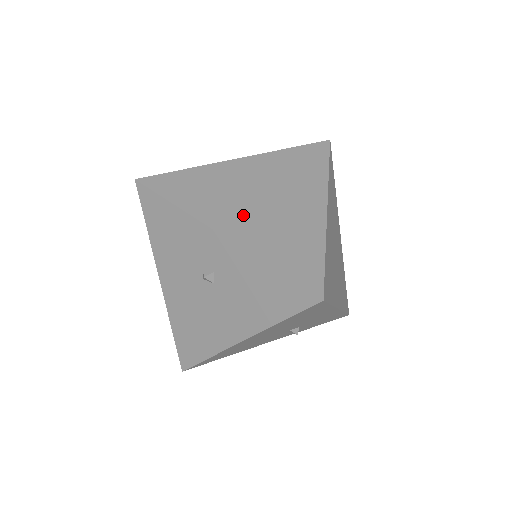
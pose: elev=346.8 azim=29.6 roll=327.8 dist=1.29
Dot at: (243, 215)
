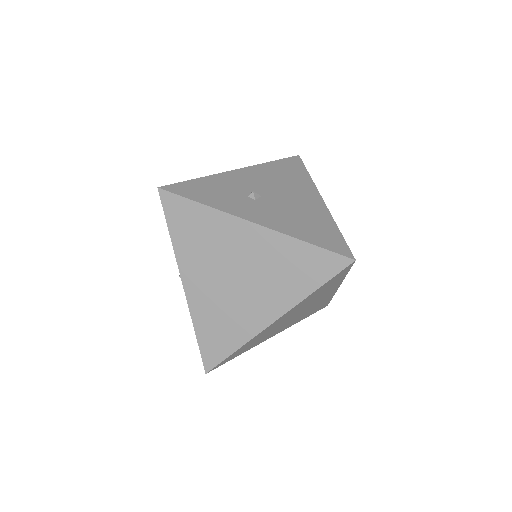
Dot at: (209, 282)
